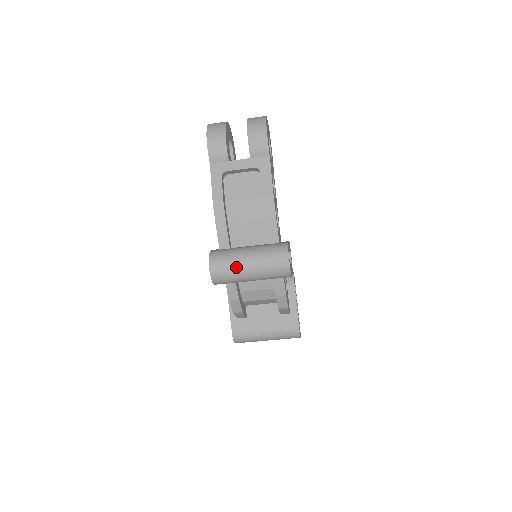
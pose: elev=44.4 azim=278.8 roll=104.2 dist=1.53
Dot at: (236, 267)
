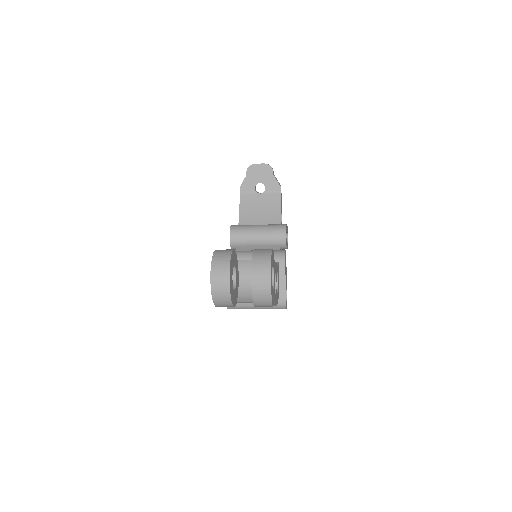
Dot at: occluded
